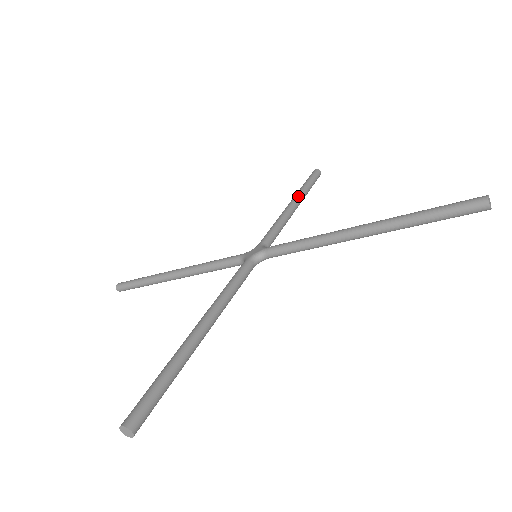
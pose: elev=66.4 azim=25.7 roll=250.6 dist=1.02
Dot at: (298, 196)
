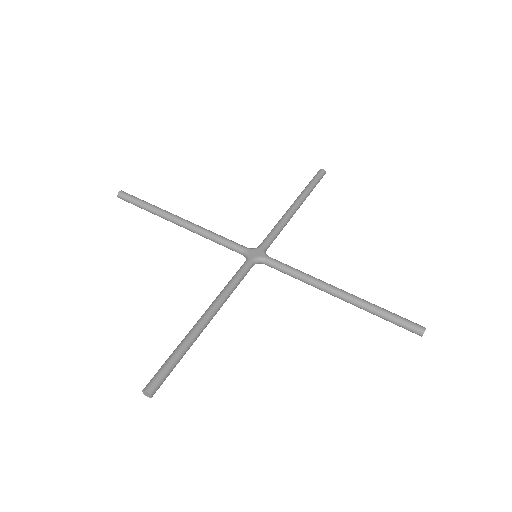
Dot at: (302, 200)
